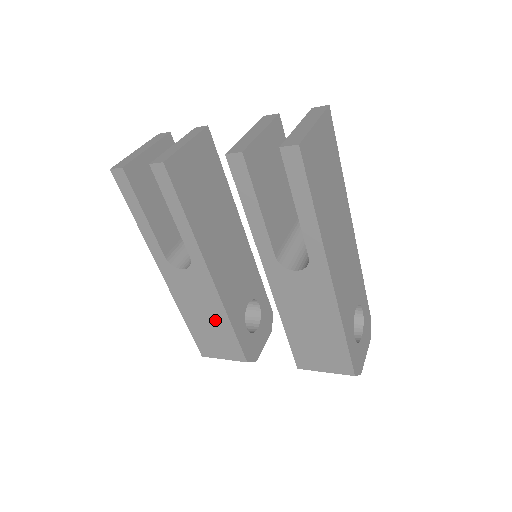
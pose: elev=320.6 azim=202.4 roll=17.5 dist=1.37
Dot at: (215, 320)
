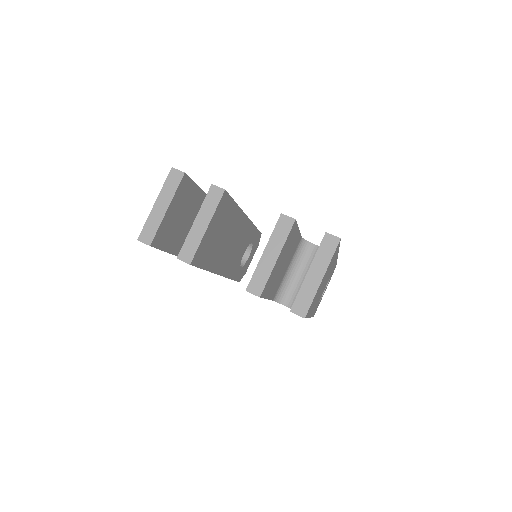
Dot at: occluded
